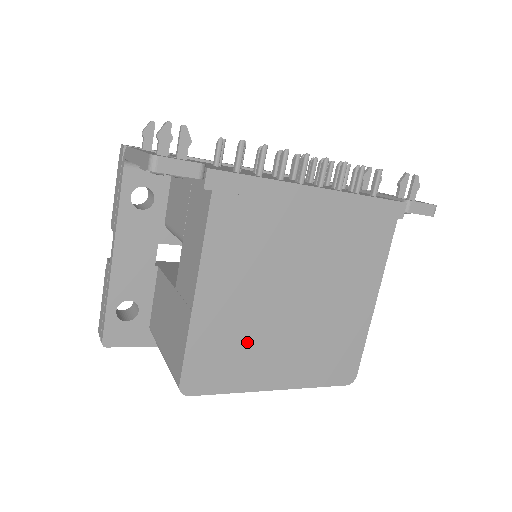
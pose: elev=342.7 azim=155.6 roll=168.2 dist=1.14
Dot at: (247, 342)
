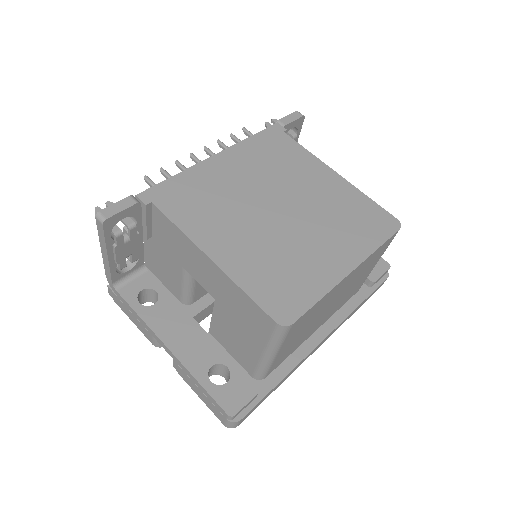
Dot at: (286, 259)
